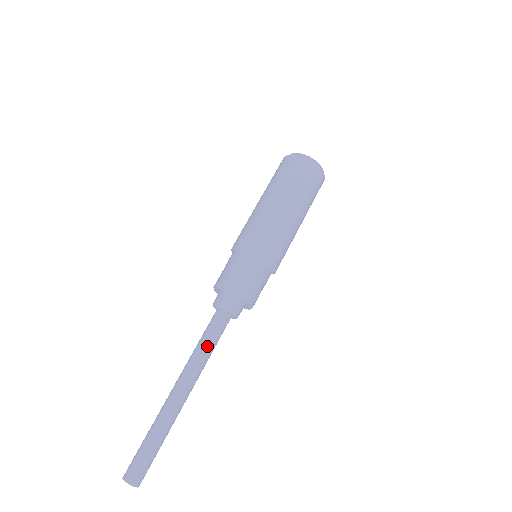
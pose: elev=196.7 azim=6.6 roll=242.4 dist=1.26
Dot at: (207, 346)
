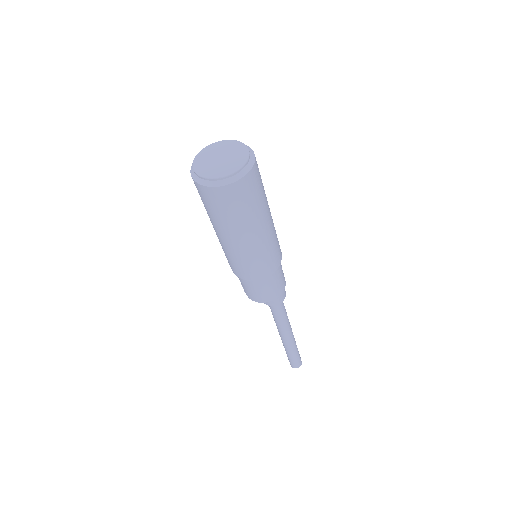
Dot at: (286, 314)
